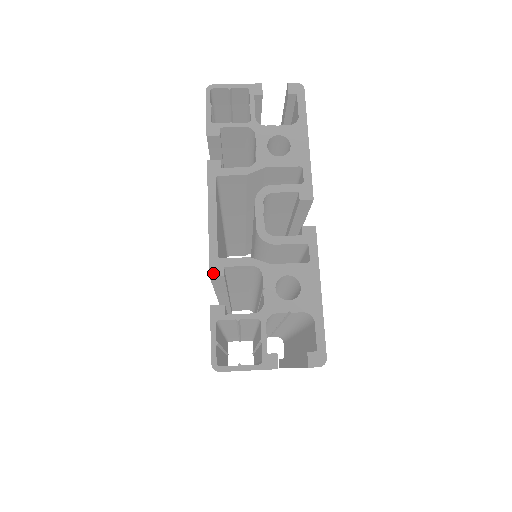
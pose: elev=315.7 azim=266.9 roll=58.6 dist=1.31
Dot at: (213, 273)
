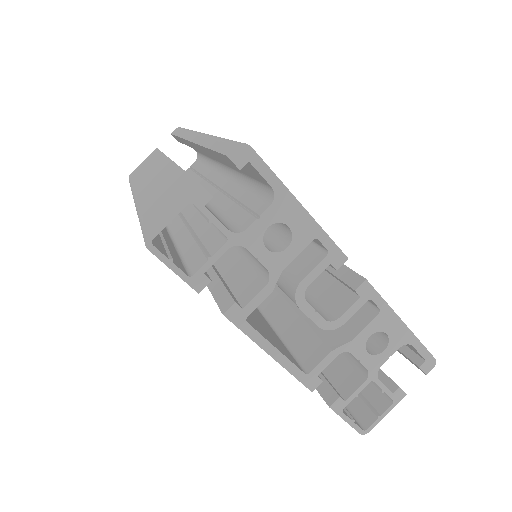
Dot at: (313, 388)
